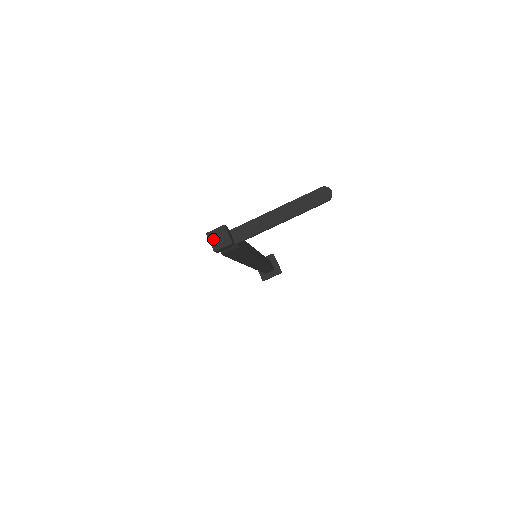
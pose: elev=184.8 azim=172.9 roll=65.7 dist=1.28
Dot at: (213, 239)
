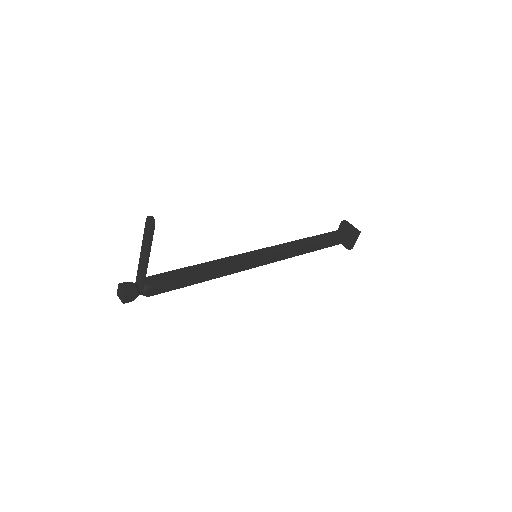
Dot at: (119, 296)
